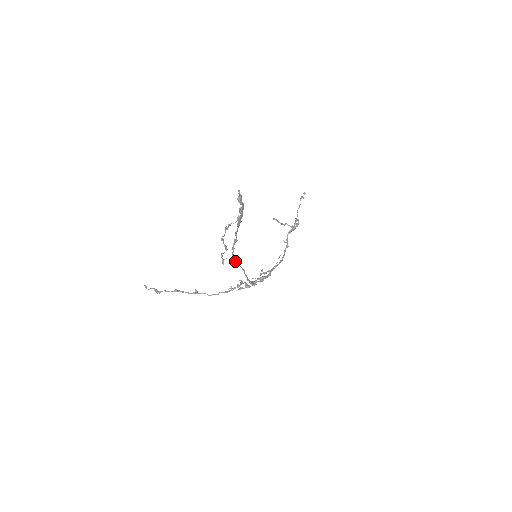
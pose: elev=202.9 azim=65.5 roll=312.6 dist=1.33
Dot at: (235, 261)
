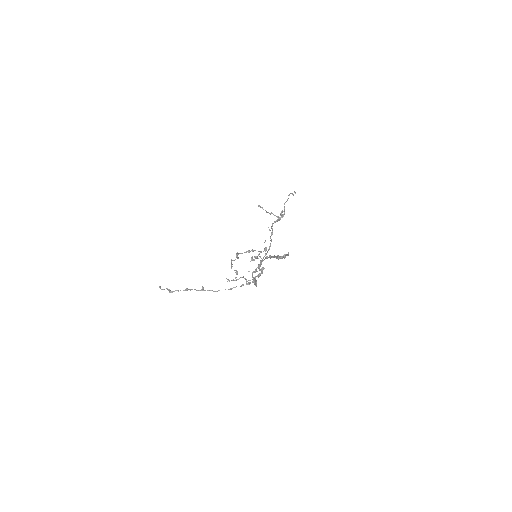
Dot at: (253, 277)
